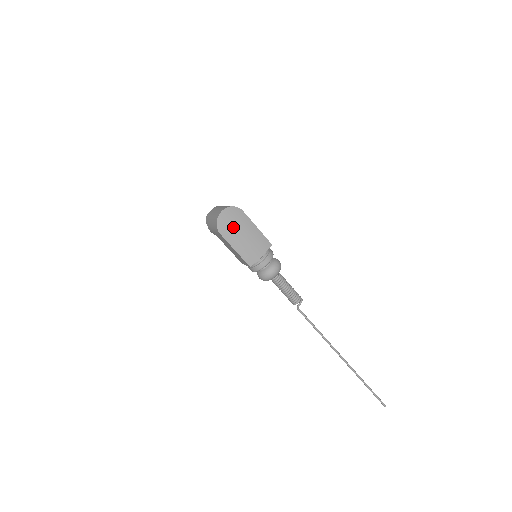
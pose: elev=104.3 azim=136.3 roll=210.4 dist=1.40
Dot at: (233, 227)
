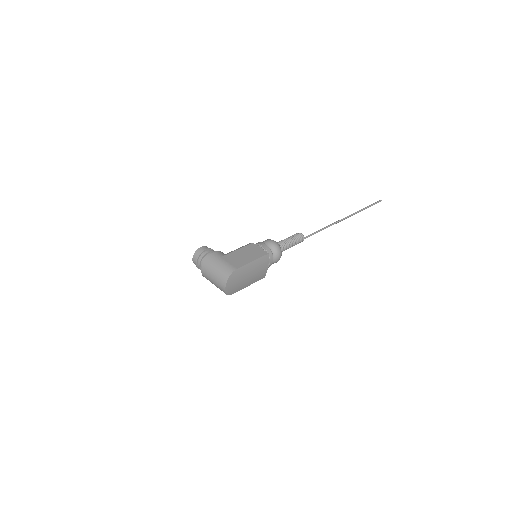
Dot at: (239, 283)
